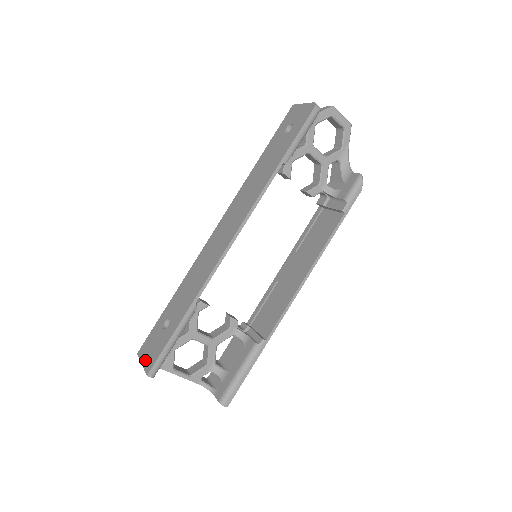
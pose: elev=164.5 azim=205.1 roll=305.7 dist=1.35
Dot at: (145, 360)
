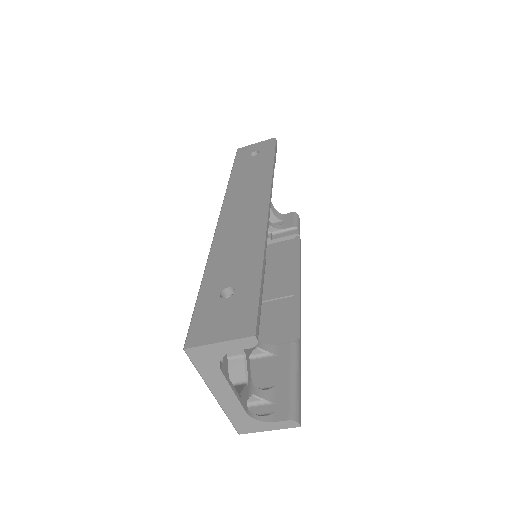
Dot at: (224, 334)
